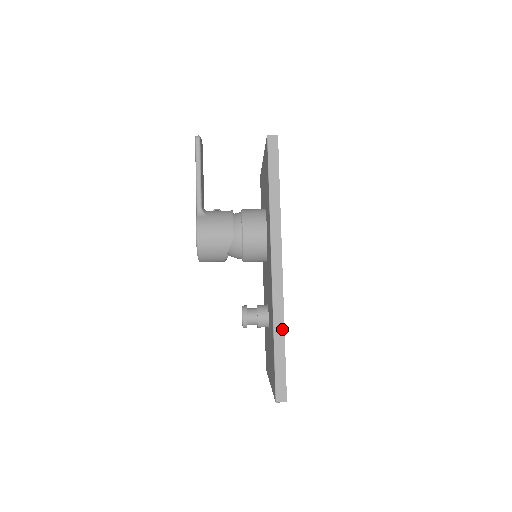
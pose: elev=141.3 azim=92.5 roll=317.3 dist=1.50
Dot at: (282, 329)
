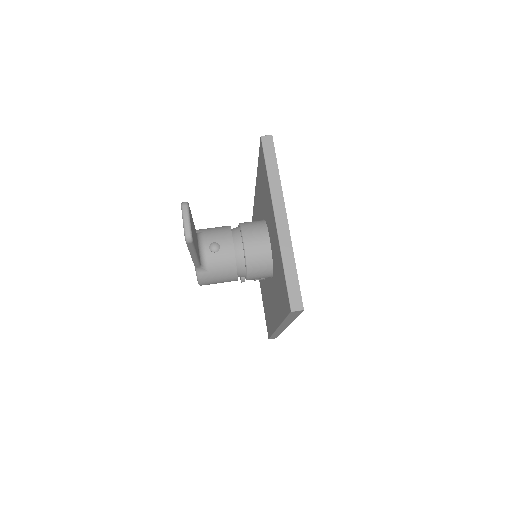
Dot at: occluded
